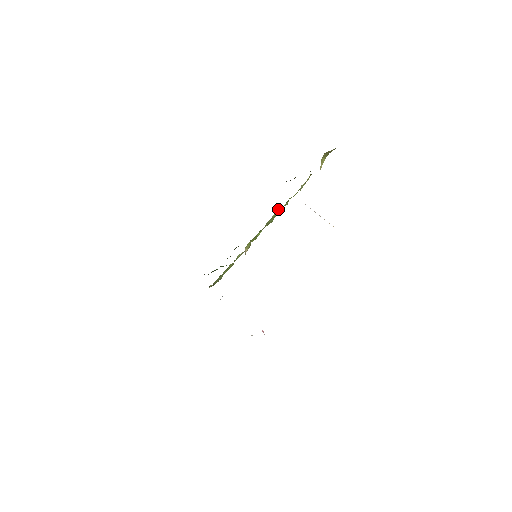
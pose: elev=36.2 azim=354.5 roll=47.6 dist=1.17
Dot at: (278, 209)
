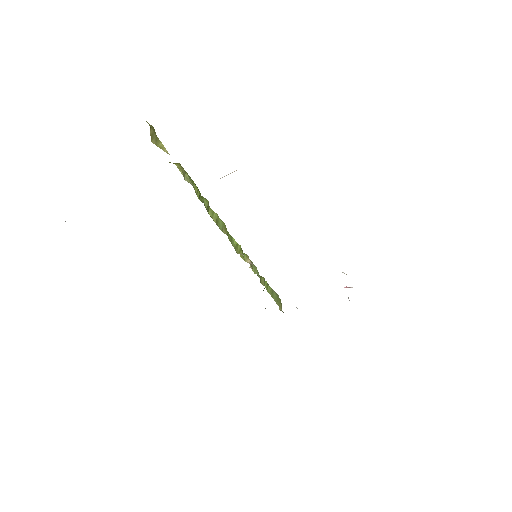
Dot at: (209, 212)
